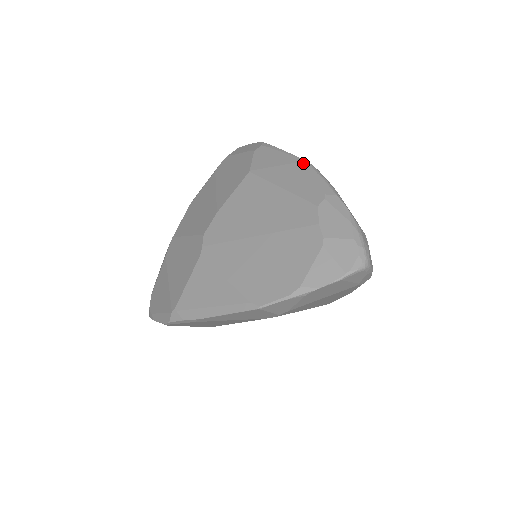
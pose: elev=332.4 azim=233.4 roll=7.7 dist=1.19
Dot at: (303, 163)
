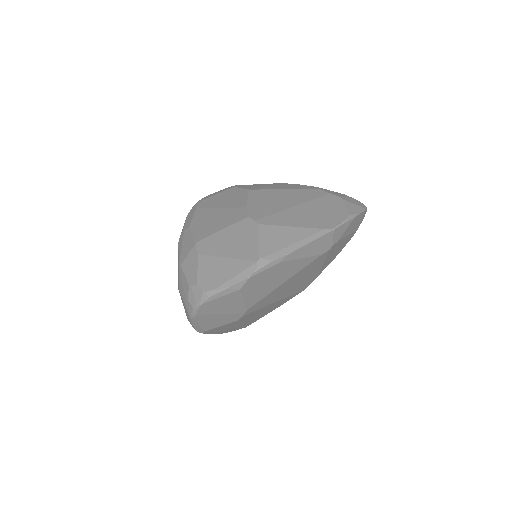
Dot at: (282, 183)
